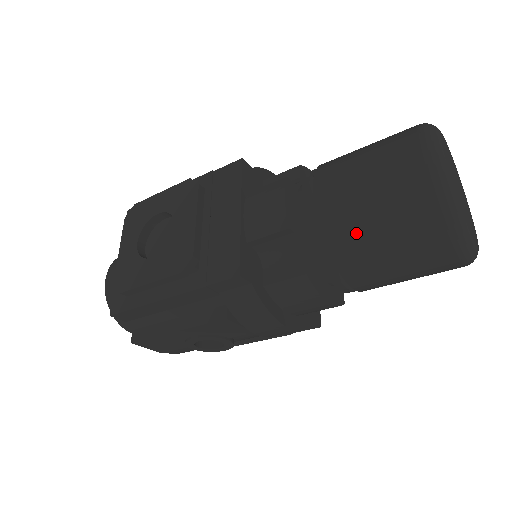
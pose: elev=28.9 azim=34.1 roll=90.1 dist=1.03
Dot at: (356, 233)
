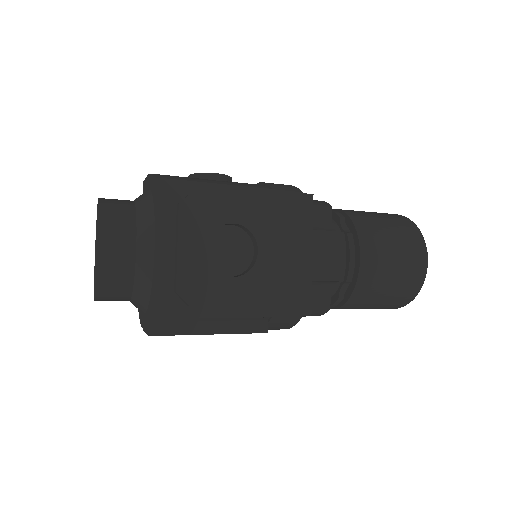
Dot at: (372, 293)
